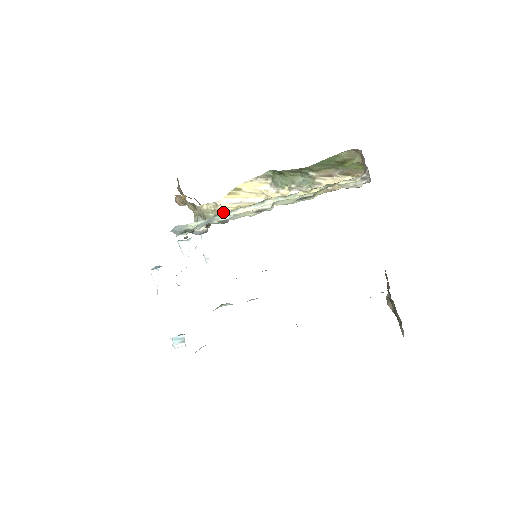
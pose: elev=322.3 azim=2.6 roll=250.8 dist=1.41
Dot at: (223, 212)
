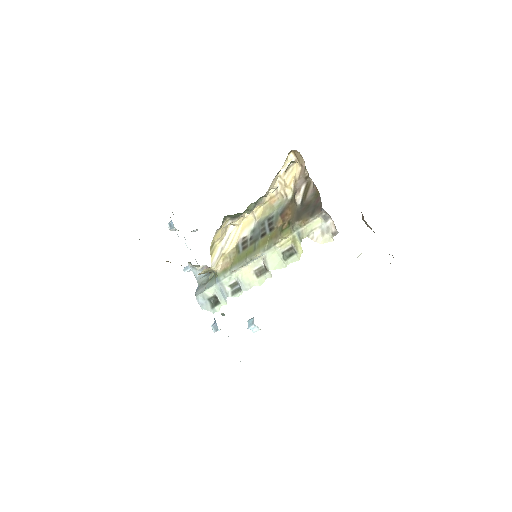
Dot at: (219, 268)
